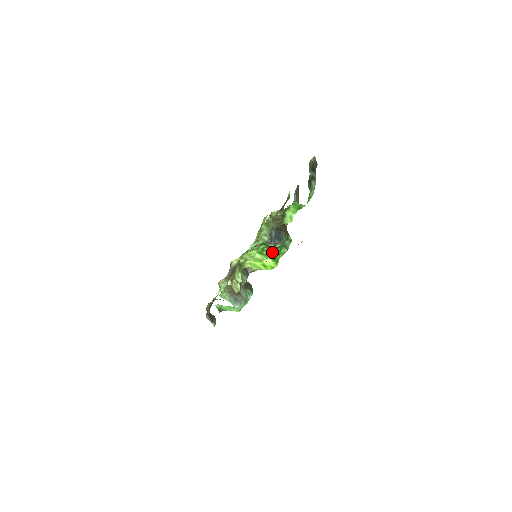
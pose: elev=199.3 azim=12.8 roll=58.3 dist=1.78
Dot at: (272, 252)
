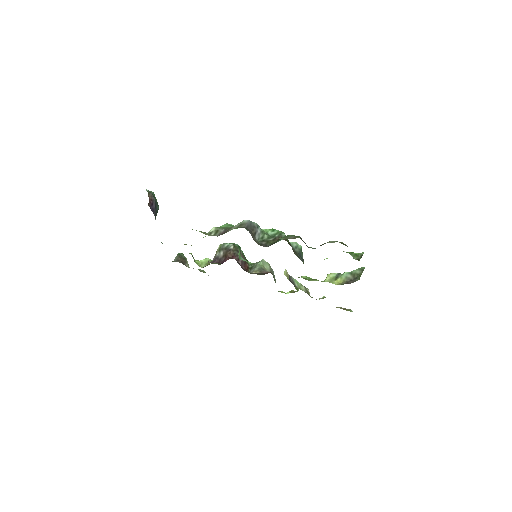
Dot at: occluded
